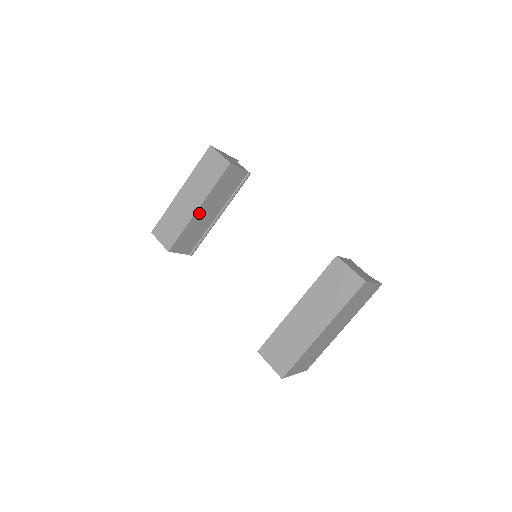
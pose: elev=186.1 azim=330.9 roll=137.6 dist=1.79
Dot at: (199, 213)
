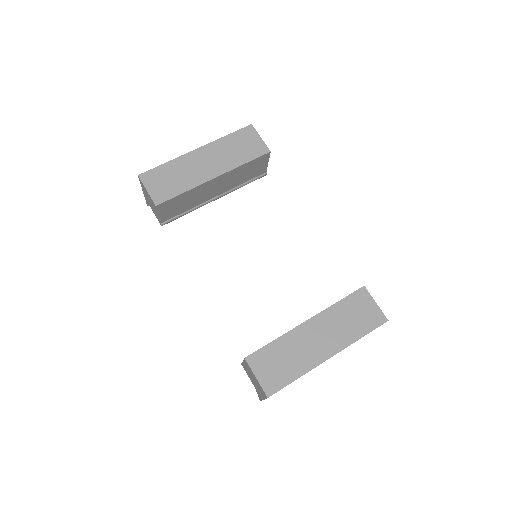
Dot at: (210, 183)
